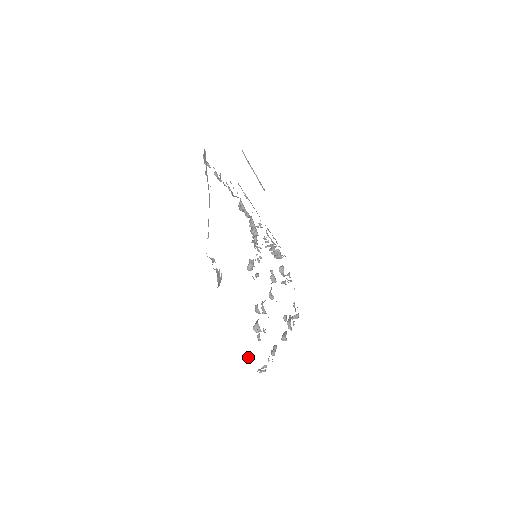
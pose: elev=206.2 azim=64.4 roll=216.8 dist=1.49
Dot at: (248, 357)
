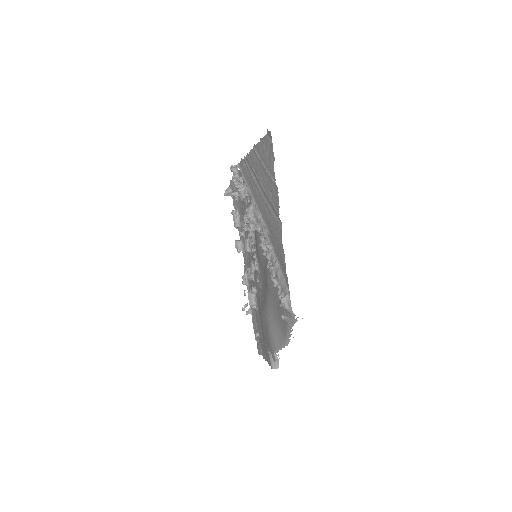
Dot at: (257, 336)
